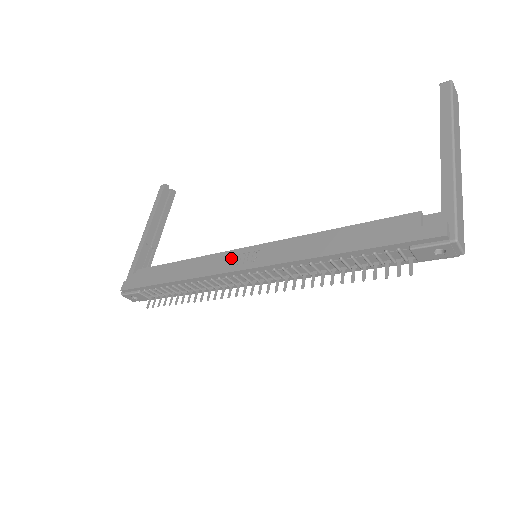
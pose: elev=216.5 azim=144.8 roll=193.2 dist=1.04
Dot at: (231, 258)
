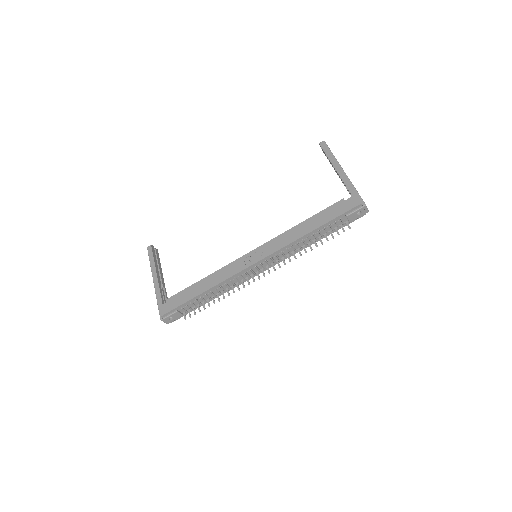
Dot at: (244, 260)
